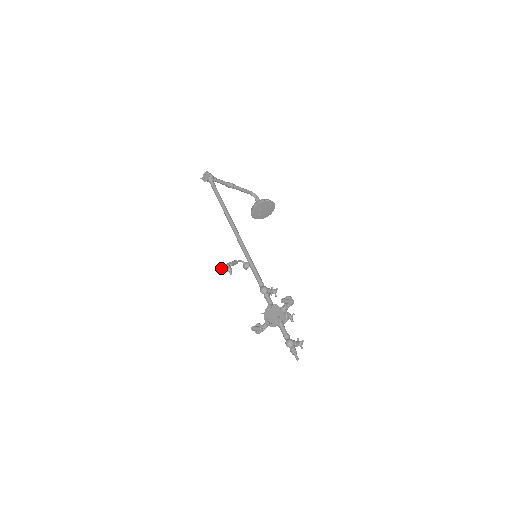
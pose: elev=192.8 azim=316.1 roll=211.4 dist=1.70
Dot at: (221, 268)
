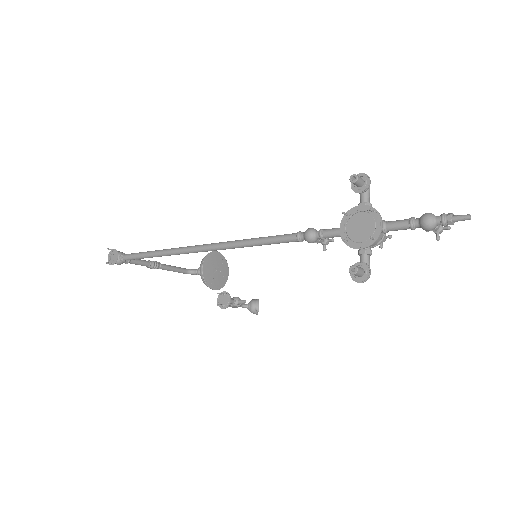
Dot at: (223, 300)
